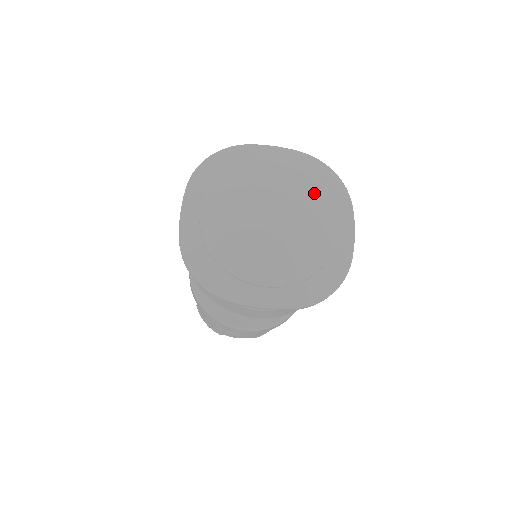
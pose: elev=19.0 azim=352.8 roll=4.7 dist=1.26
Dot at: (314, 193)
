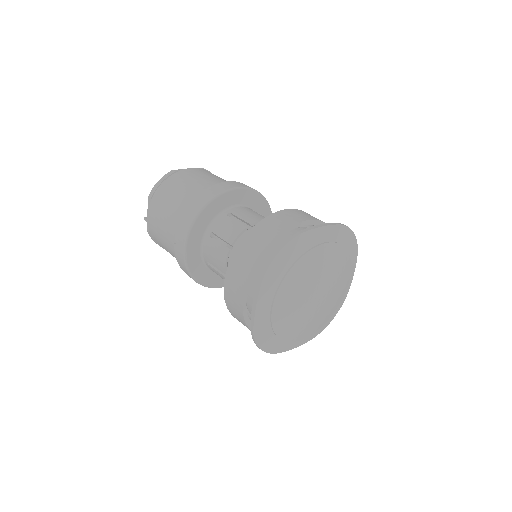
Dot at: (344, 266)
